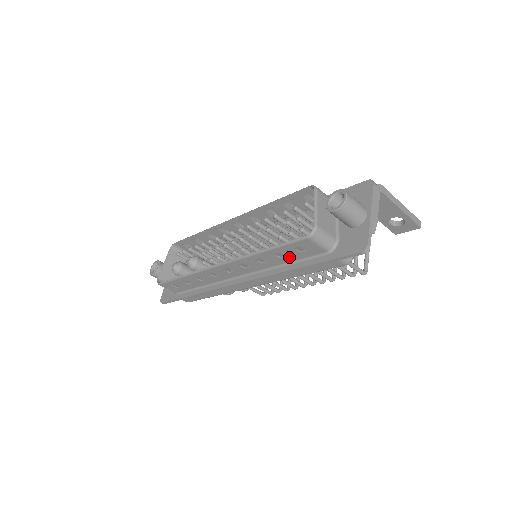
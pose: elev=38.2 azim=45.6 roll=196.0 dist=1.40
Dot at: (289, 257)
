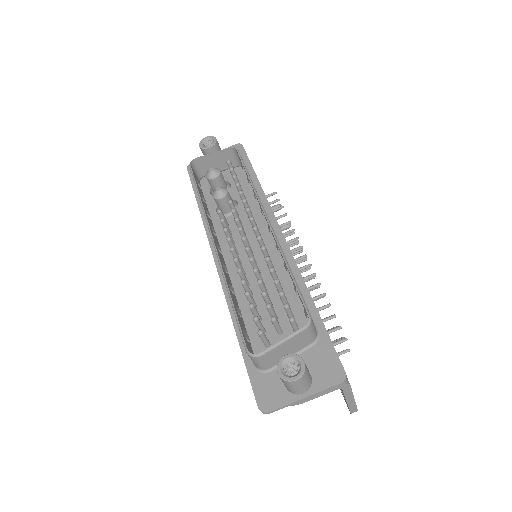
Dot at: occluded
